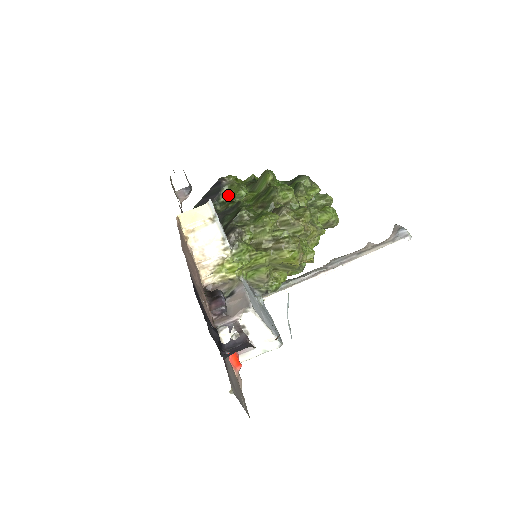
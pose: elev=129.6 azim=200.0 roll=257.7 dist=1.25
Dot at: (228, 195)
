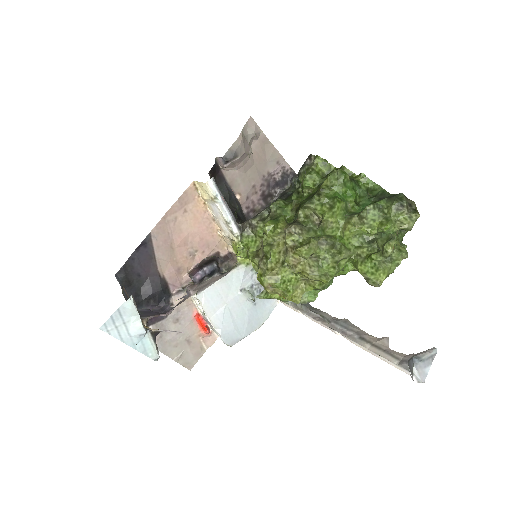
Dot at: occluded
